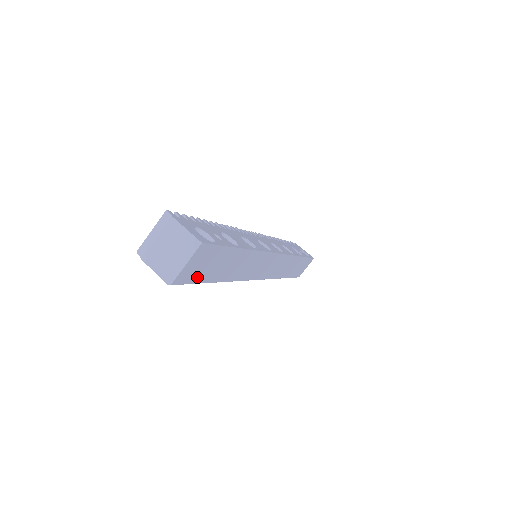
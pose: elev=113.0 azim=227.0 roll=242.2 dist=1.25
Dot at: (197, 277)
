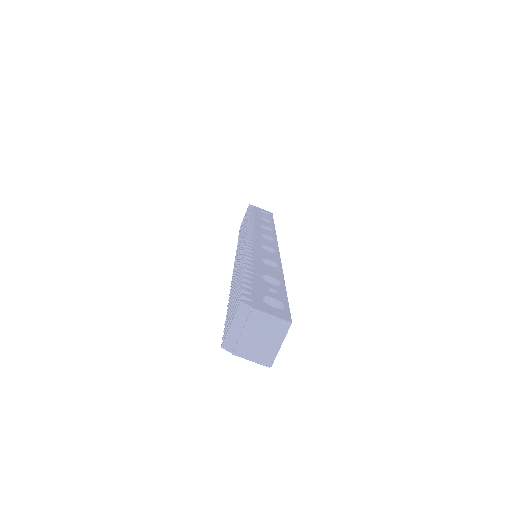
Dot at: occluded
